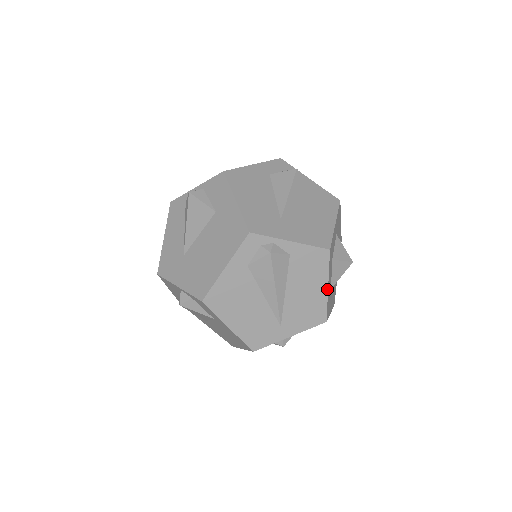
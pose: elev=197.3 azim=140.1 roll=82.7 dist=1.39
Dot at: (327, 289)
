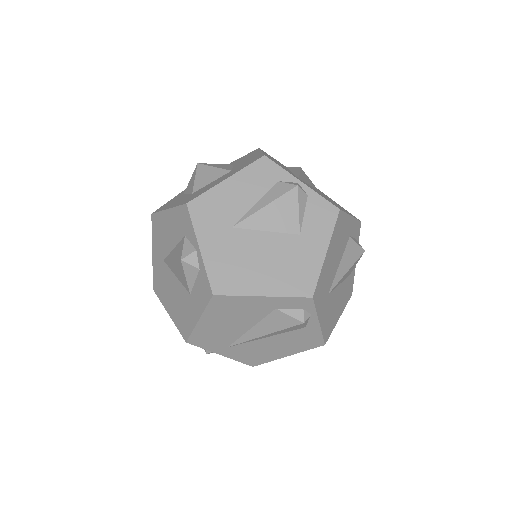
Dot at: (285, 356)
